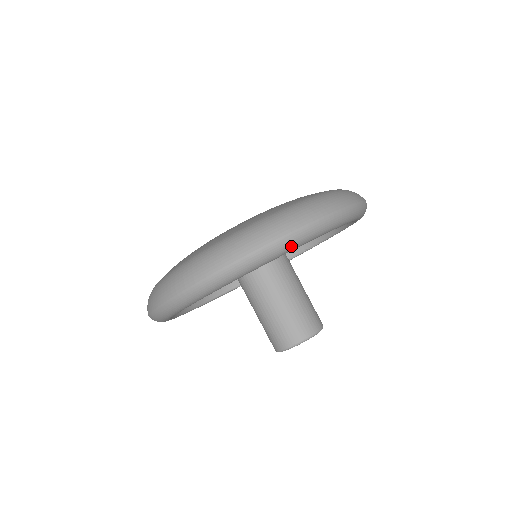
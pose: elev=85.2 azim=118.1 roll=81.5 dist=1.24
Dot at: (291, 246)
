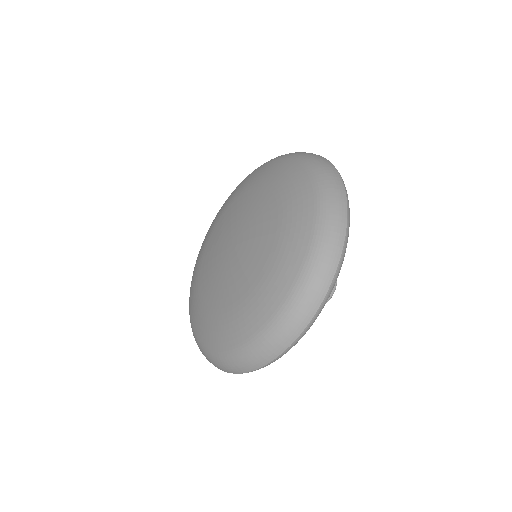
Dot at: (304, 334)
